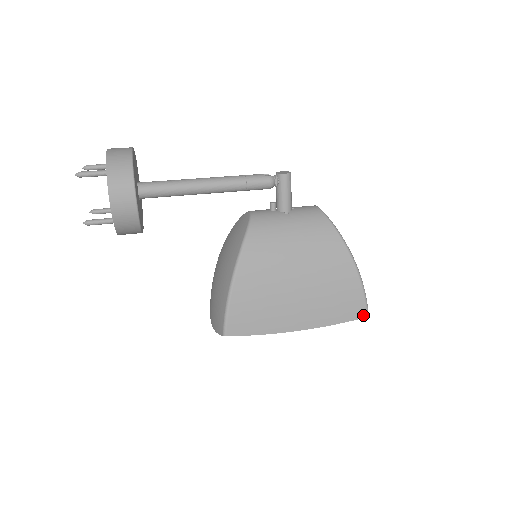
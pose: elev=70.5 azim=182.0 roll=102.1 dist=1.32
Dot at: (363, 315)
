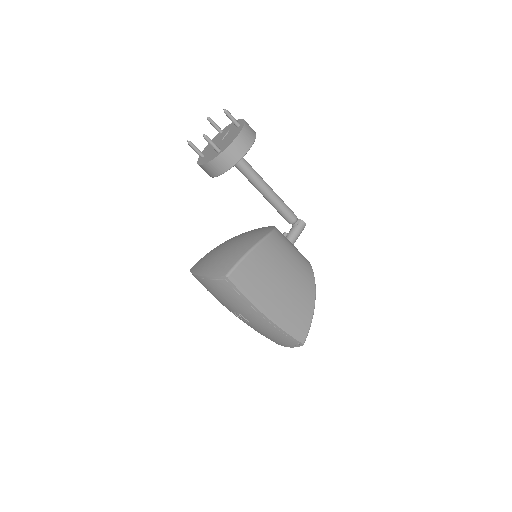
Dot at: (302, 341)
